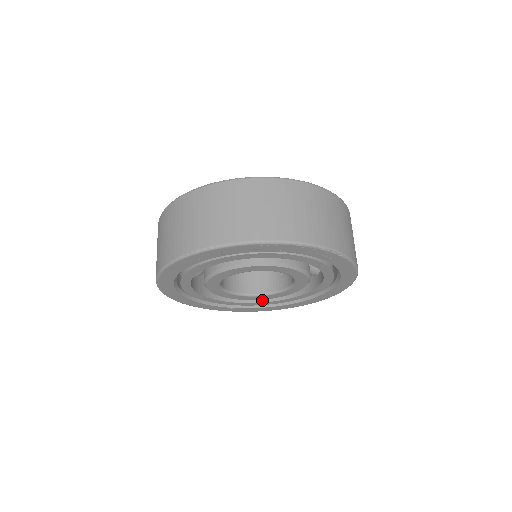
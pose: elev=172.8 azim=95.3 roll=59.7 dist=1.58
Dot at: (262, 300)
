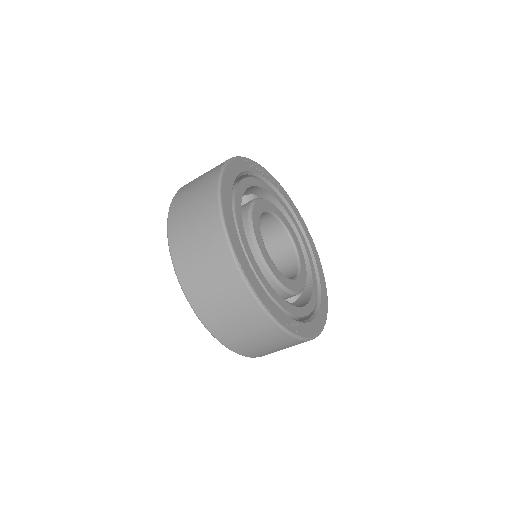
Dot at: occluded
